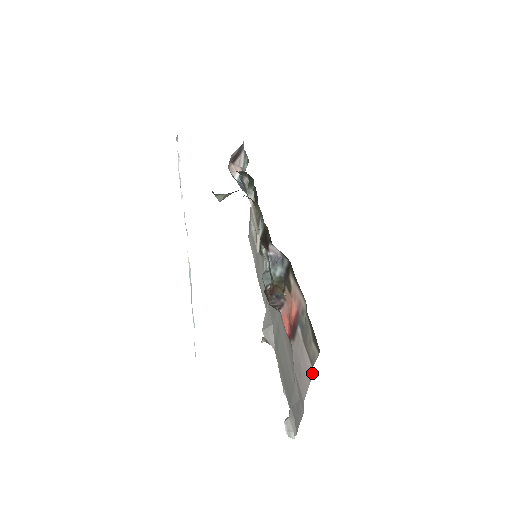
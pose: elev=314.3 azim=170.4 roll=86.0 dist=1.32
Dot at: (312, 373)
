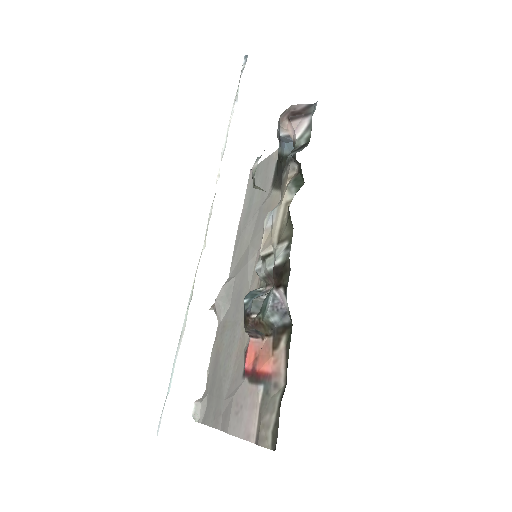
Dot at: (252, 441)
